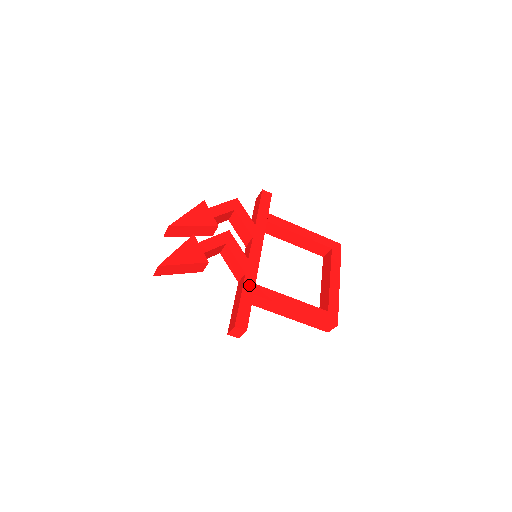
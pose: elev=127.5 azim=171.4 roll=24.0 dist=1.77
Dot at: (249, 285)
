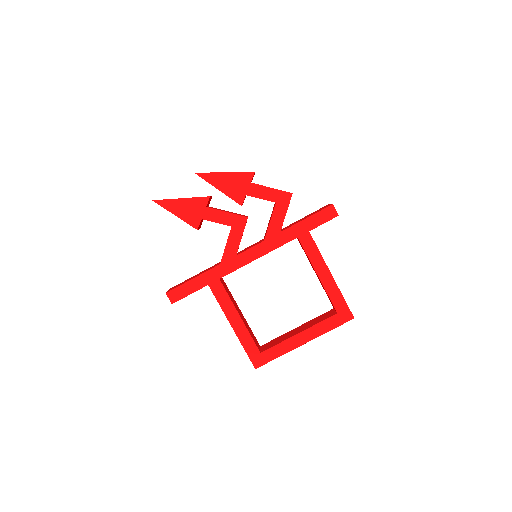
Dot at: (213, 275)
